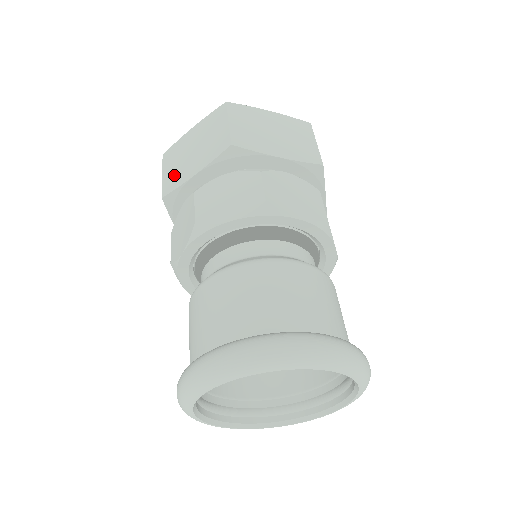
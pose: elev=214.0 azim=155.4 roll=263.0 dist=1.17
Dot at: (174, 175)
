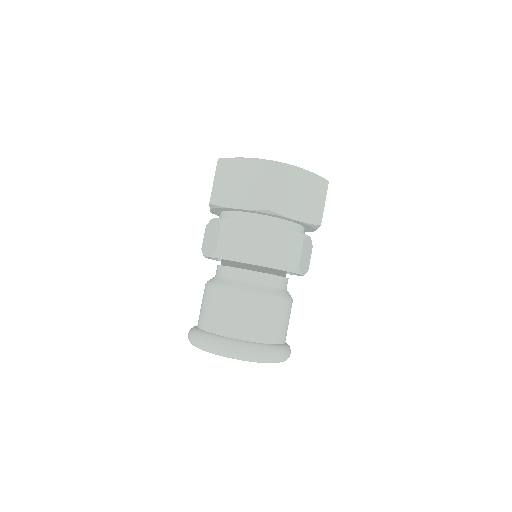
Dot at: occluded
